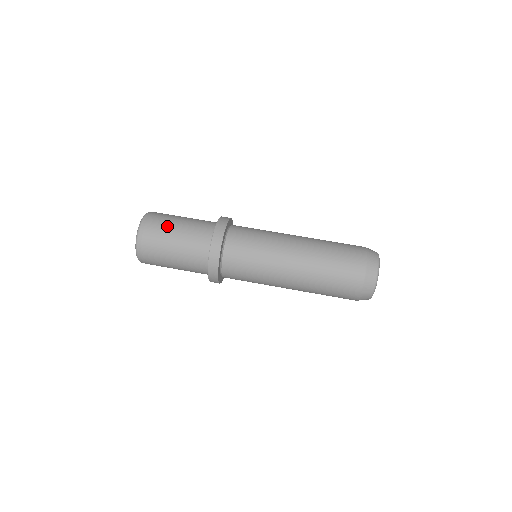
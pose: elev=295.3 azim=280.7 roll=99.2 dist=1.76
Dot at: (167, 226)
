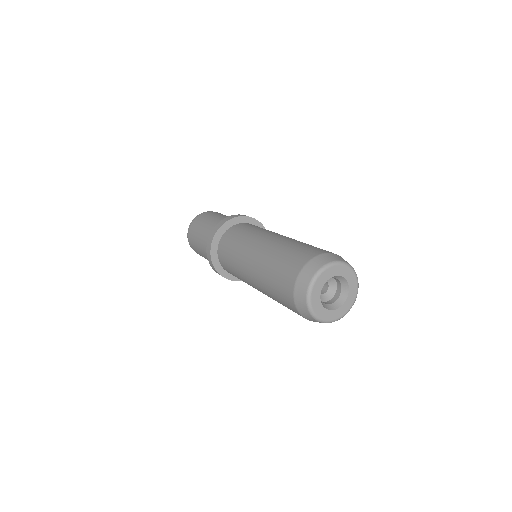
Dot at: (212, 215)
